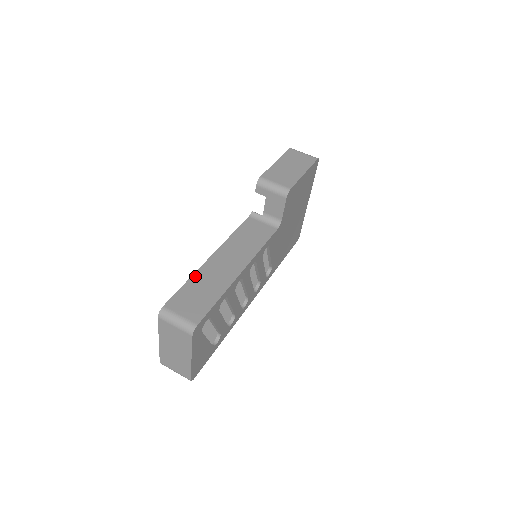
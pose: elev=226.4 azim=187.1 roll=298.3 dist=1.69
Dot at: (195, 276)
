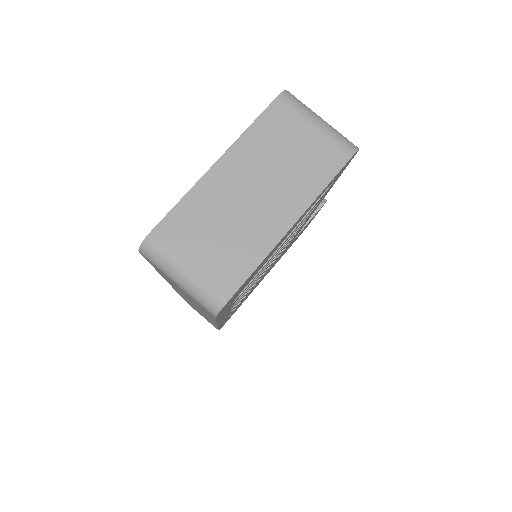
Dot at: occluded
